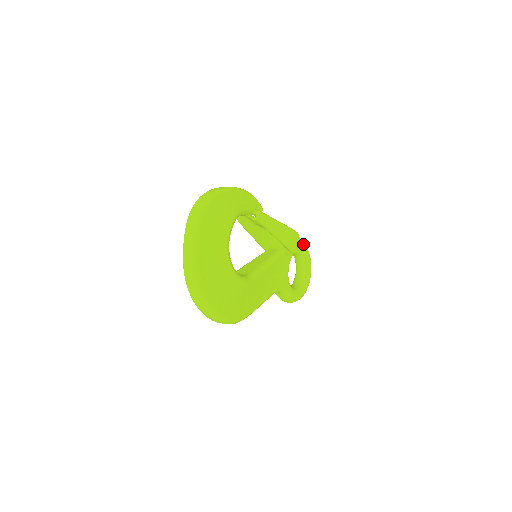
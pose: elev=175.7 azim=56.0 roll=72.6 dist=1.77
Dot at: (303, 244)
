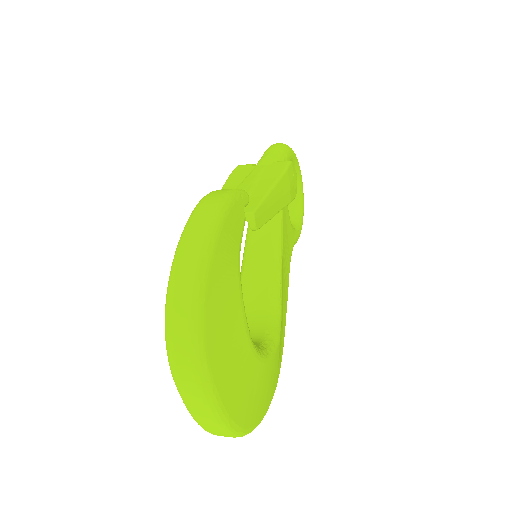
Dot at: (287, 151)
